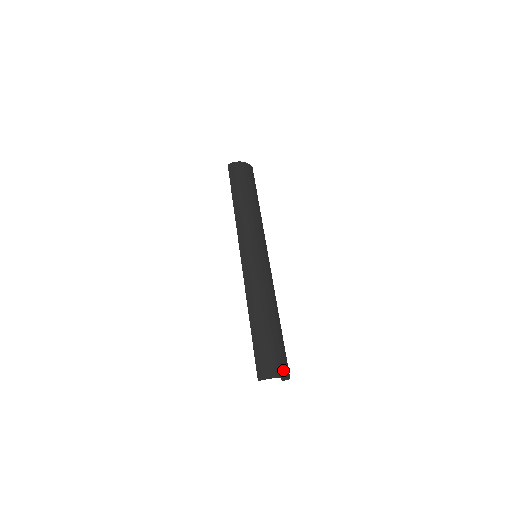
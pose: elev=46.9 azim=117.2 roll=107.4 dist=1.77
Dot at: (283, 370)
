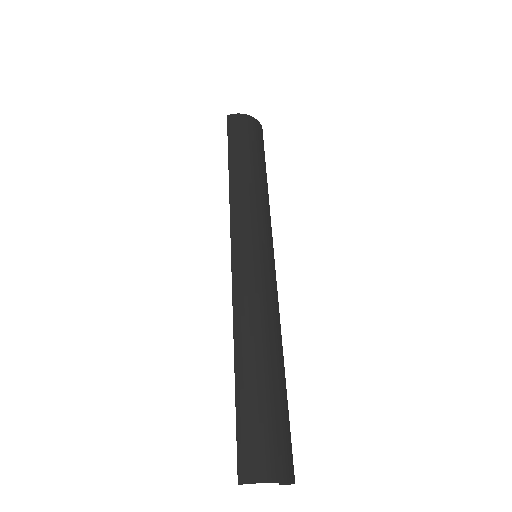
Dot at: (285, 467)
